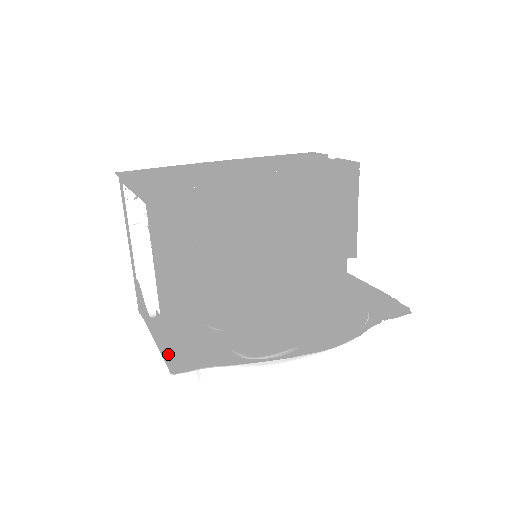
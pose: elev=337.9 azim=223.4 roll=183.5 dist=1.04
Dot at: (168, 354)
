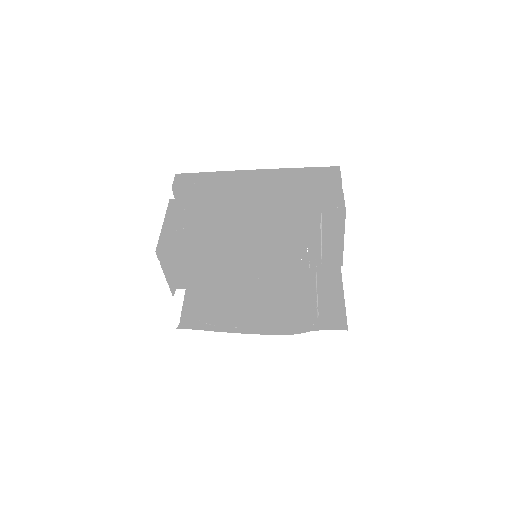
Dot at: (186, 306)
